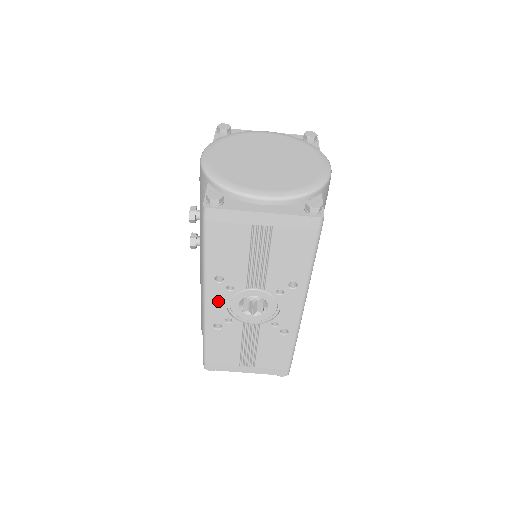
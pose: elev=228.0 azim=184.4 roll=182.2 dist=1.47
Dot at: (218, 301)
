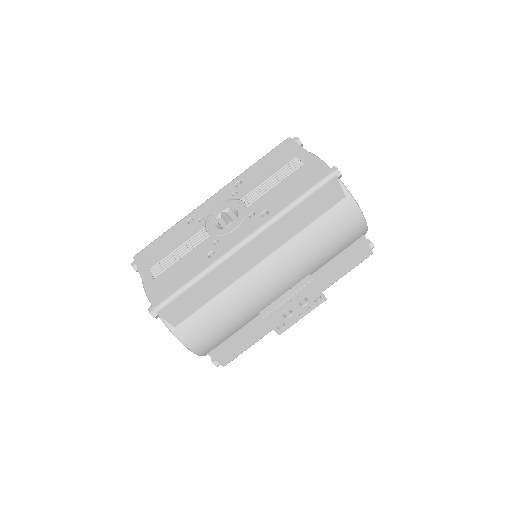
Dot at: (218, 200)
